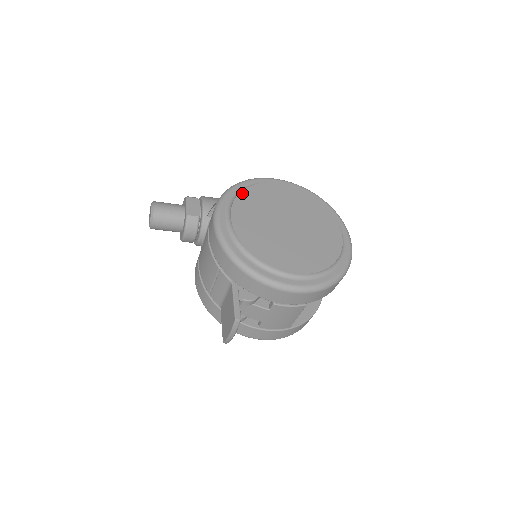
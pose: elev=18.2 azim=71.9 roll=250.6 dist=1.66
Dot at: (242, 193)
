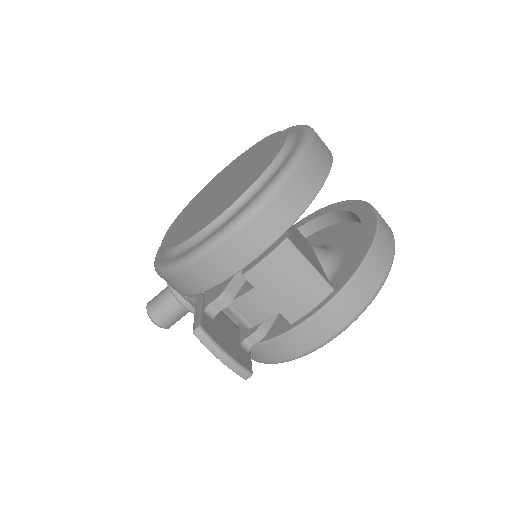
Dot at: (180, 214)
